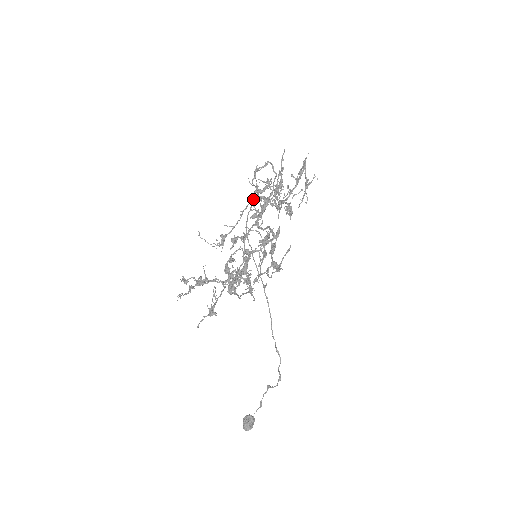
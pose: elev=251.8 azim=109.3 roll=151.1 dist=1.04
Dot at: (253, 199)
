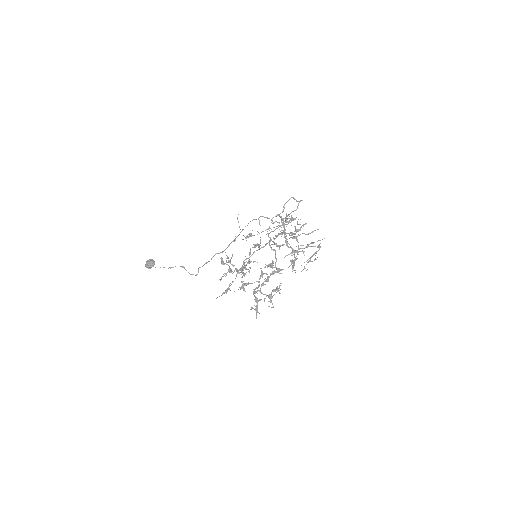
Dot at: occluded
